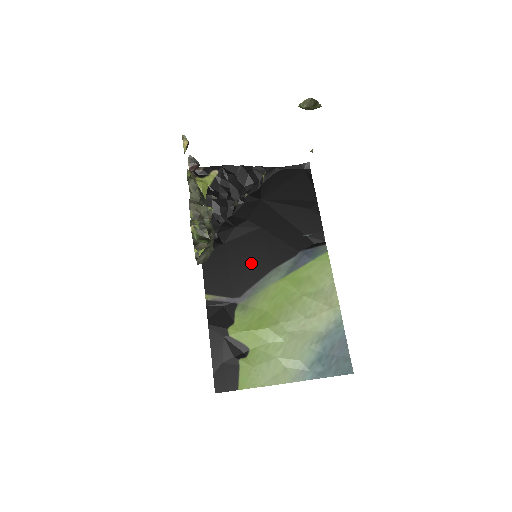
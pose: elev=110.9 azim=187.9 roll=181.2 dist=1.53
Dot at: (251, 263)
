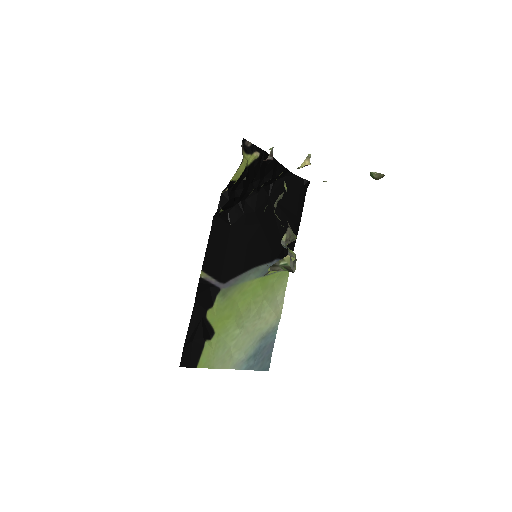
Dot at: (243, 255)
